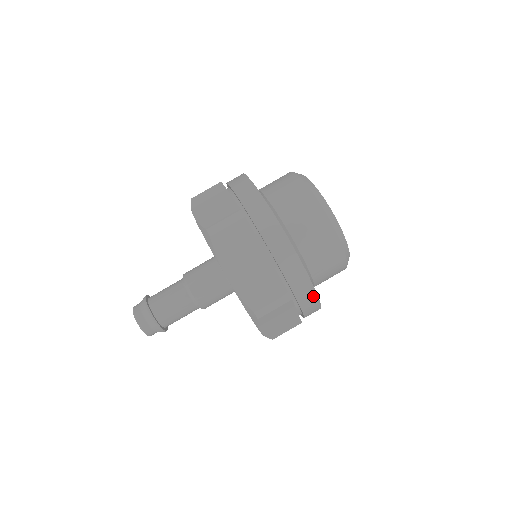
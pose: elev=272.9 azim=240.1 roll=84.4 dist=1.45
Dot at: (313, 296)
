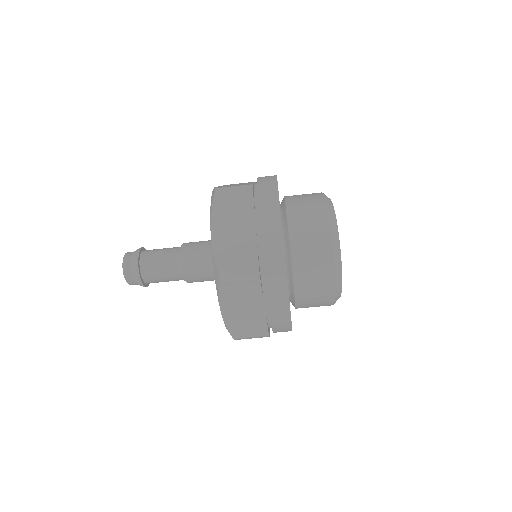
Dot at: occluded
